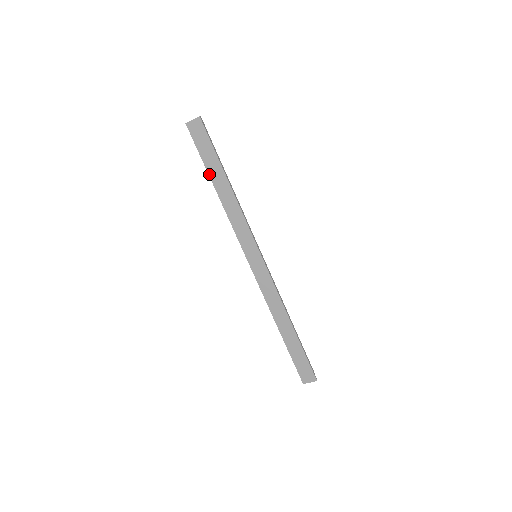
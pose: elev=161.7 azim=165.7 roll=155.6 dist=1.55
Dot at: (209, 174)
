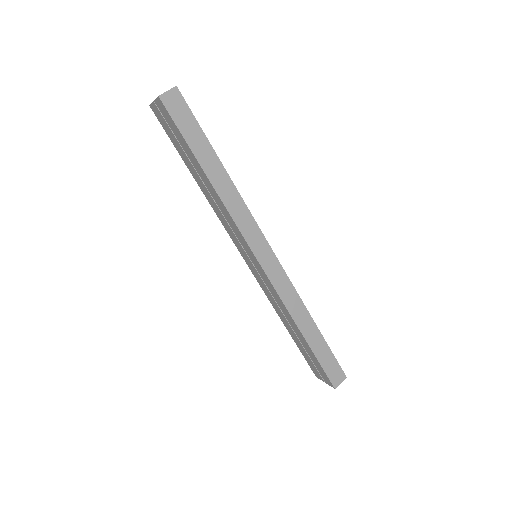
Dot at: (198, 159)
